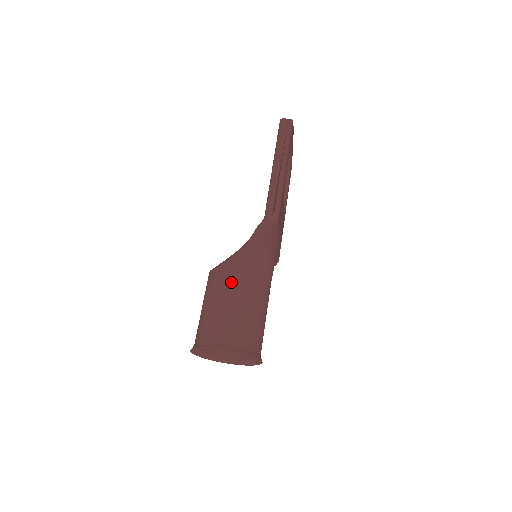
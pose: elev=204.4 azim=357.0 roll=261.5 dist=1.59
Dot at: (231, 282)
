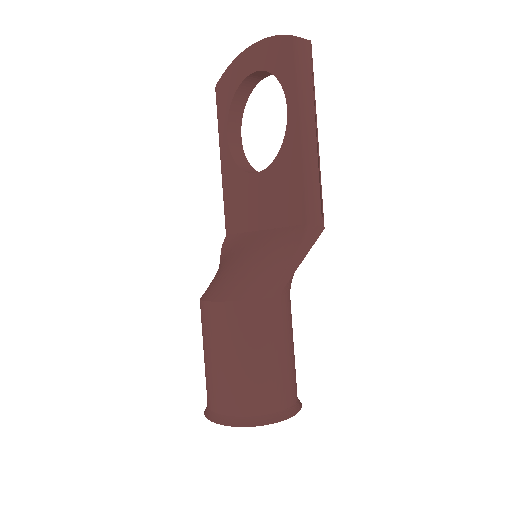
Dot at: (272, 323)
